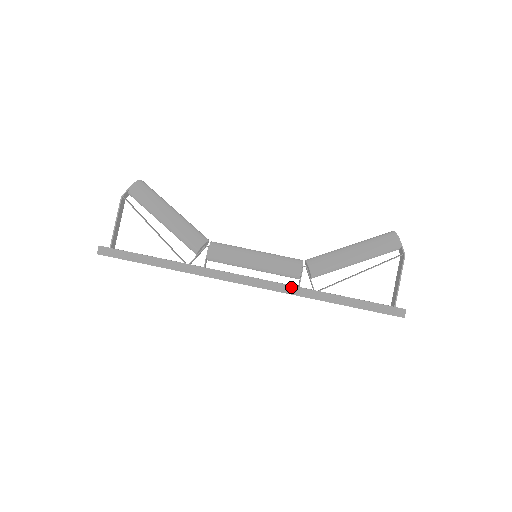
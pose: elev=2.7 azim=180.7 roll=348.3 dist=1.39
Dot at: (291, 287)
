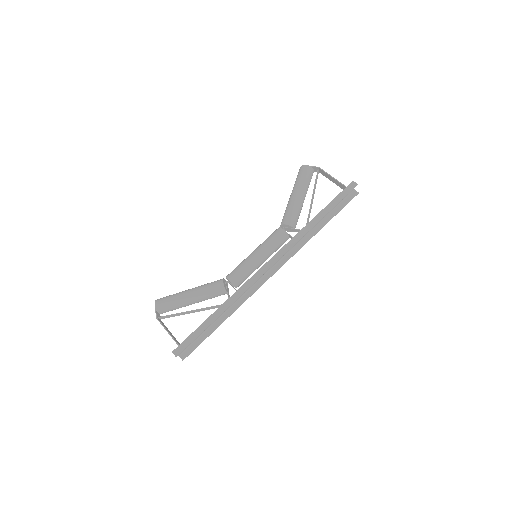
Dot at: (290, 242)
